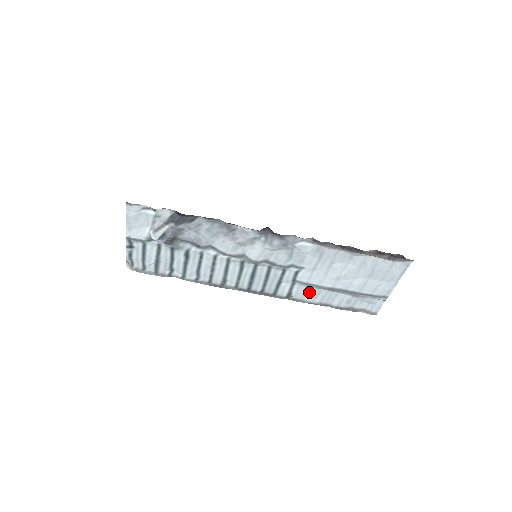
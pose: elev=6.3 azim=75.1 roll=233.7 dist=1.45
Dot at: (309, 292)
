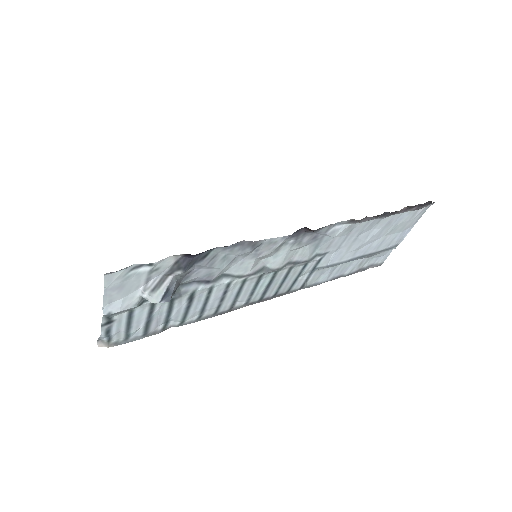
Dot at: (325, 273)
